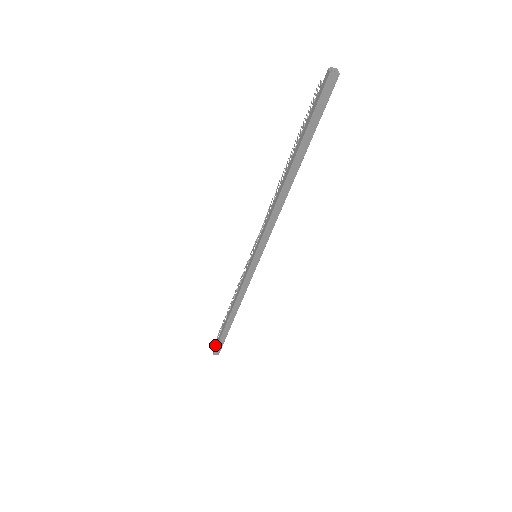
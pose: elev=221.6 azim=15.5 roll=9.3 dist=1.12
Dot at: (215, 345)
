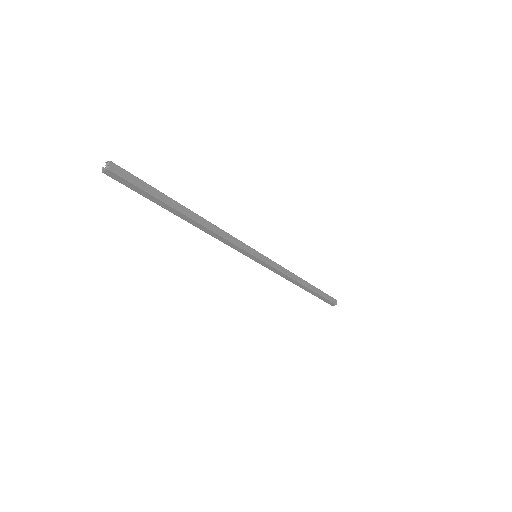
Dot at: occluded
